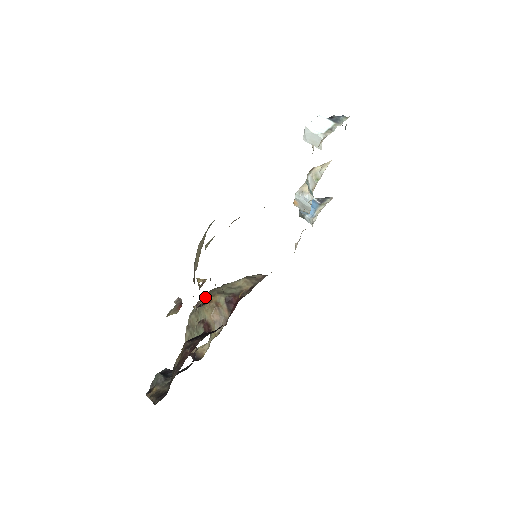
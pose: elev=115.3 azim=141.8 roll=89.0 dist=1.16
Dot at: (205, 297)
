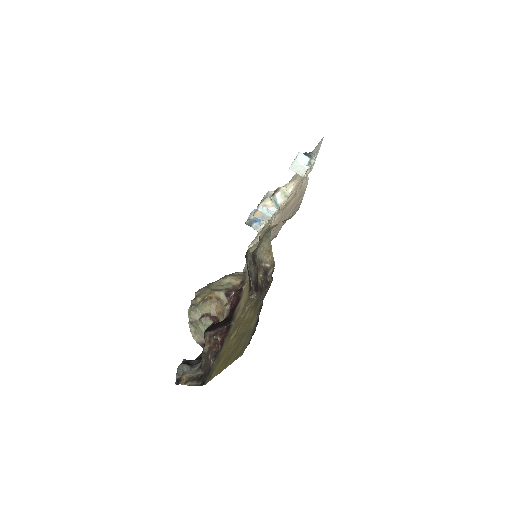
Dot at: (200, 296)
